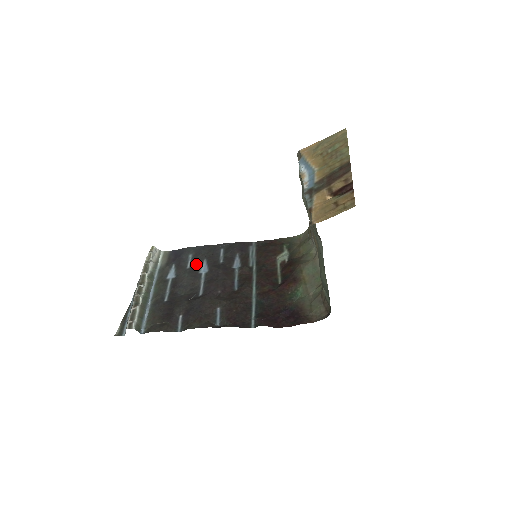
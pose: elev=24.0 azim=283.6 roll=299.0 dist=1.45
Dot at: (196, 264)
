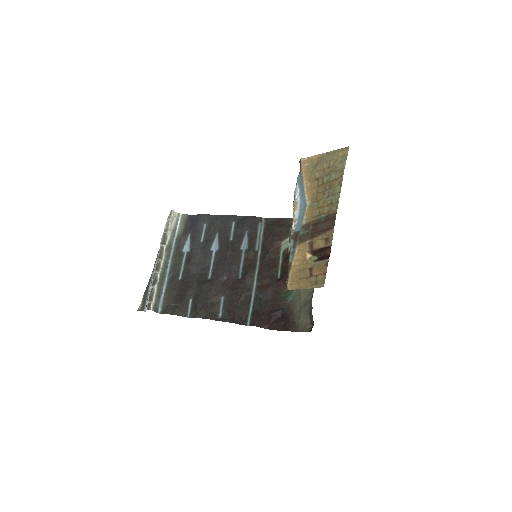
Dot at: (209, 238)
